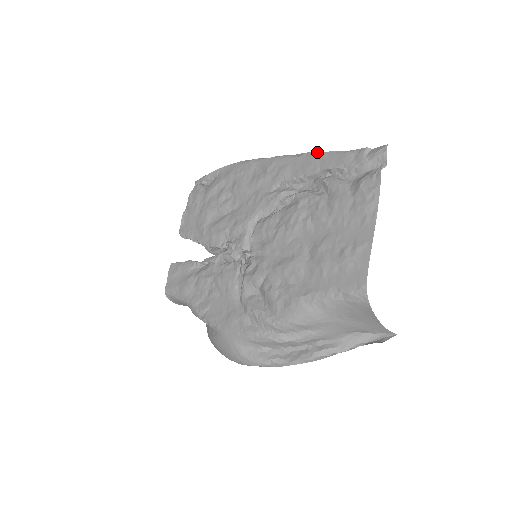
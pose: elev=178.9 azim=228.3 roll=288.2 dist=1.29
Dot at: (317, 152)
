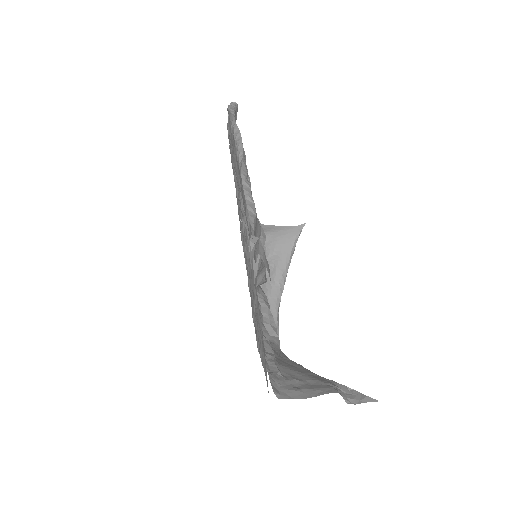
Dot at: (241, 183)
